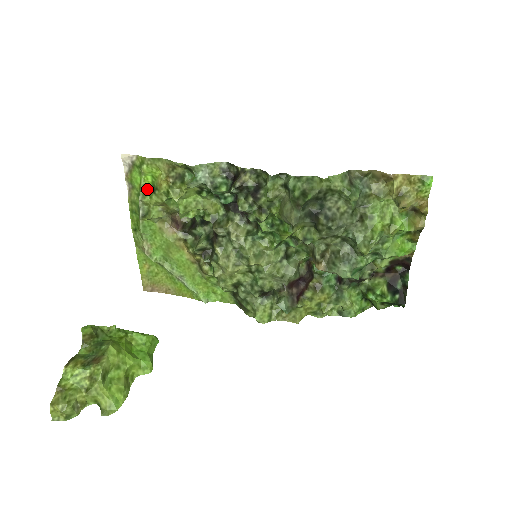
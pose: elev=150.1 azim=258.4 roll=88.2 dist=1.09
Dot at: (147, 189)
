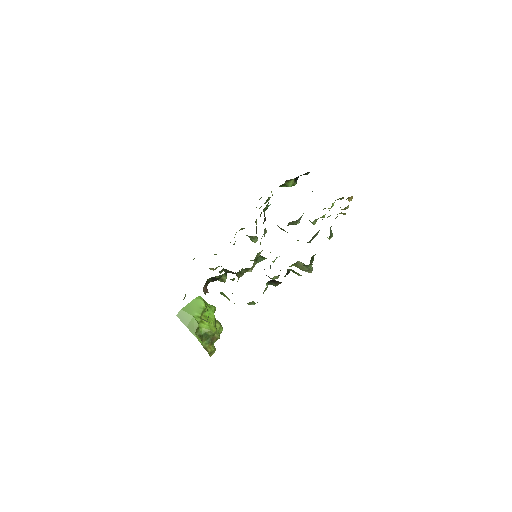
Dot at: occluded
